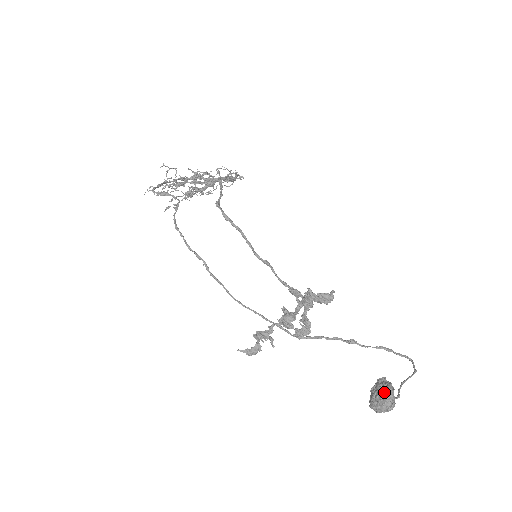
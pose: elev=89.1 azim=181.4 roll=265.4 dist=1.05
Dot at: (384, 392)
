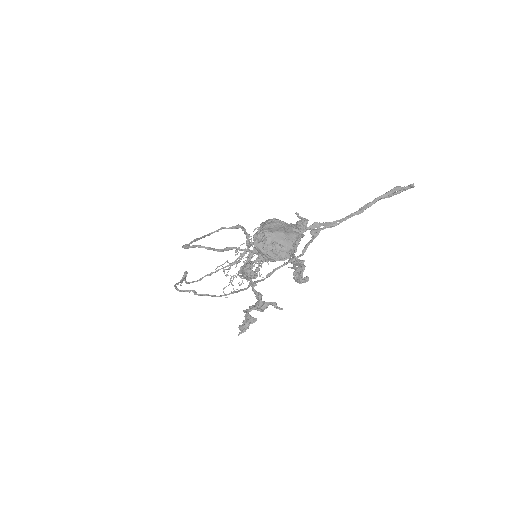
Dot at: (259, 232)
